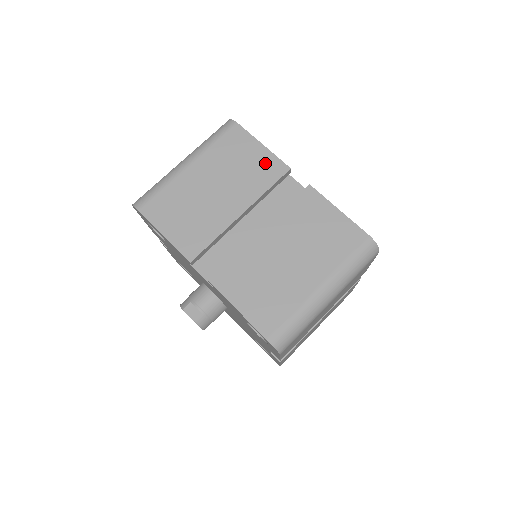
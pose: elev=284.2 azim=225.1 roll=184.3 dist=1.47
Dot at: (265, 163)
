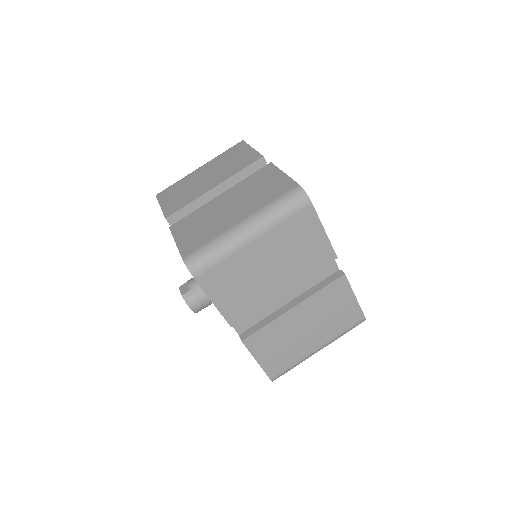
Dot at: (248, 157)
